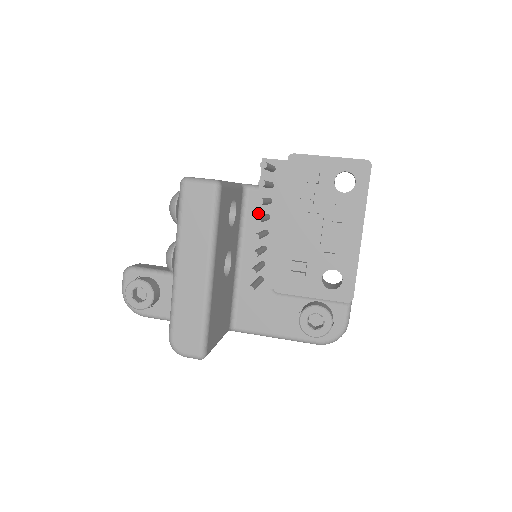
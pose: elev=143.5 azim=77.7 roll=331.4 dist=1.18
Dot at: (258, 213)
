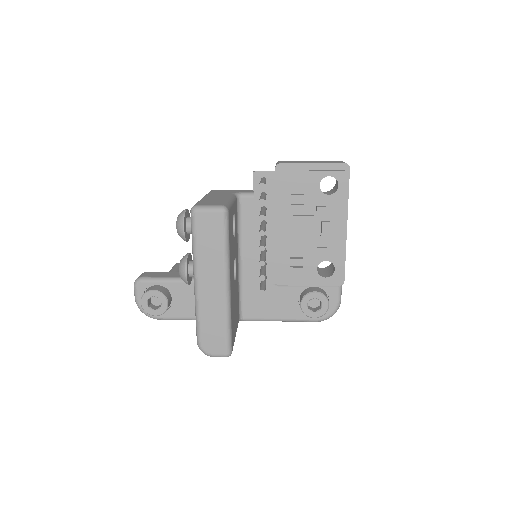
Dot at: (255, 220)
